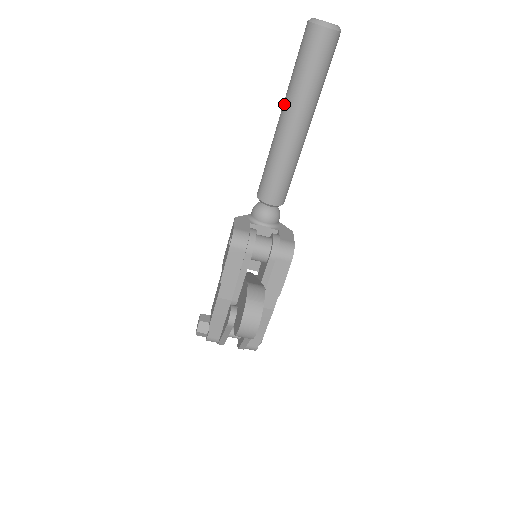
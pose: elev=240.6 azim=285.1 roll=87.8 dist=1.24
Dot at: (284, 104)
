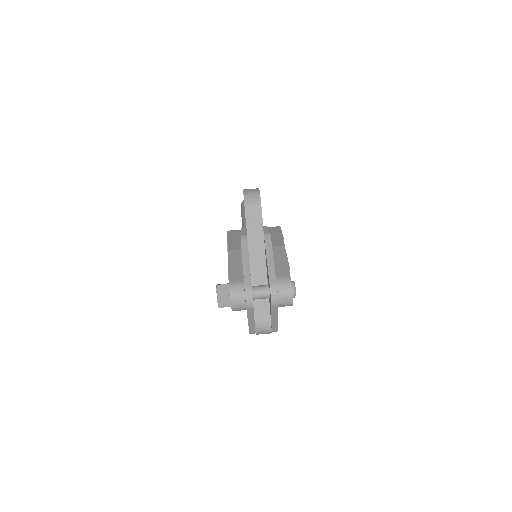
Dot at: (242, 222)
